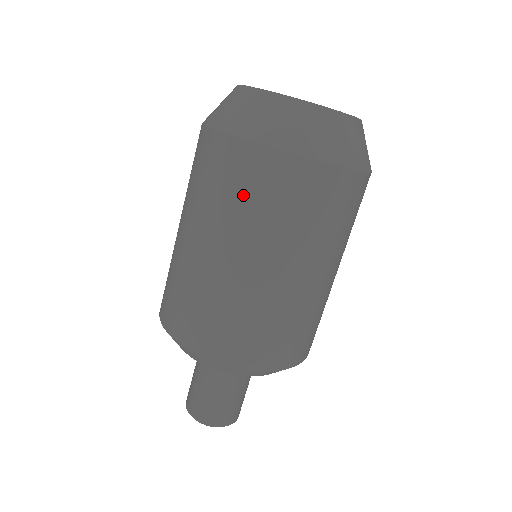
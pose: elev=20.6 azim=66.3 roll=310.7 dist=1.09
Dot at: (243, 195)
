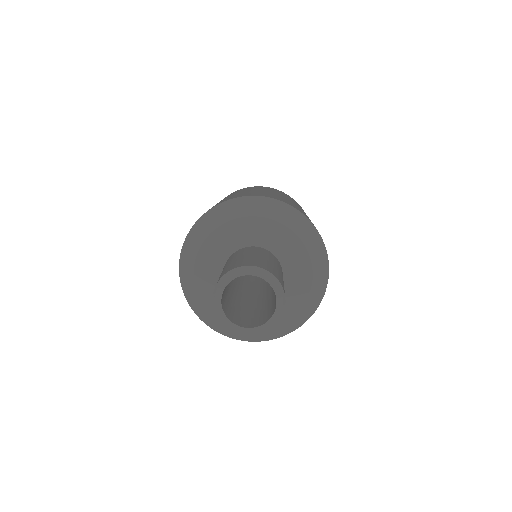
Dot at: occluded
